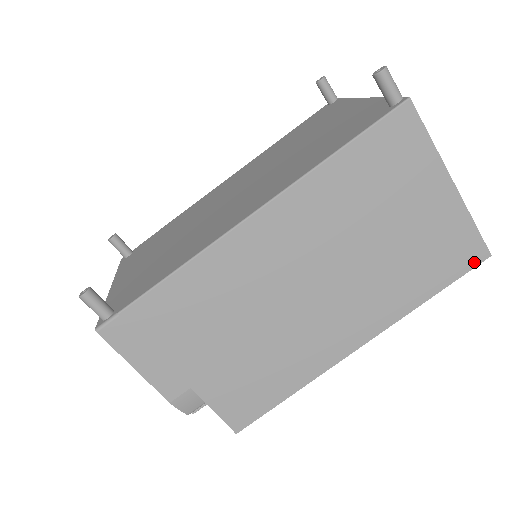
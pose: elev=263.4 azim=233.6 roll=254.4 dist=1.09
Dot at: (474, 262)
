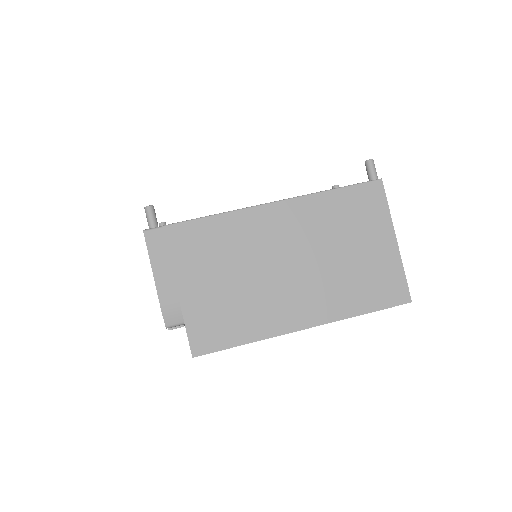
Dot at: (399, 301)
